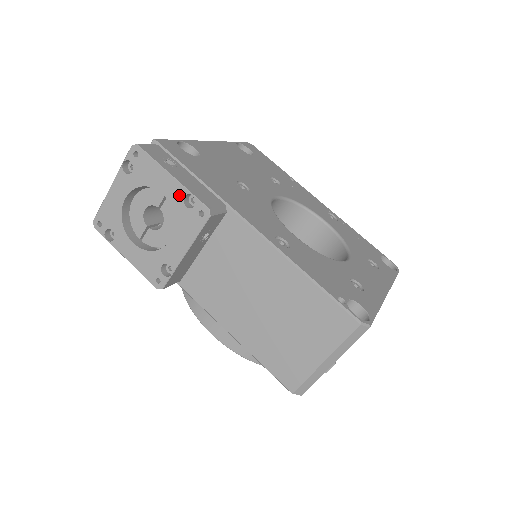
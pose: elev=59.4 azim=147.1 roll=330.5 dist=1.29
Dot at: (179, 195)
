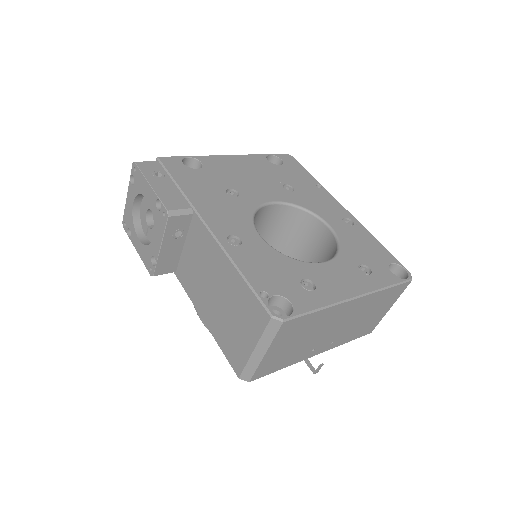
Dot at: (154, 200)
